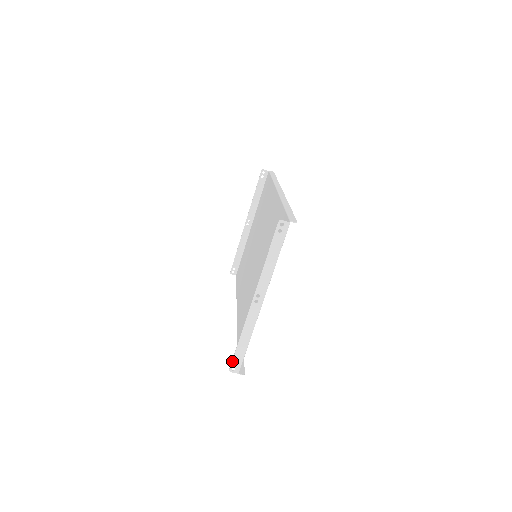
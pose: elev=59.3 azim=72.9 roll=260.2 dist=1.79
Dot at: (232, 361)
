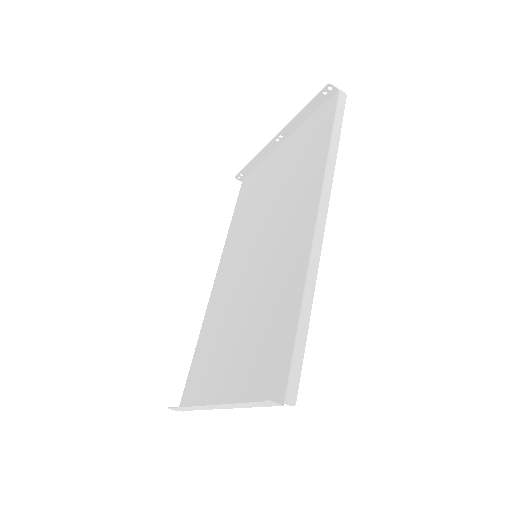
Dot at: (172, 408)
